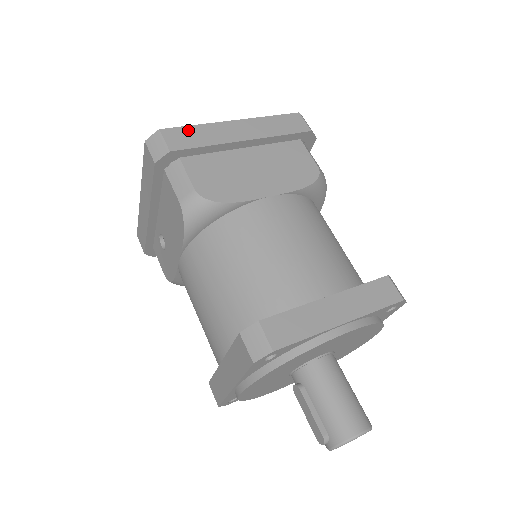
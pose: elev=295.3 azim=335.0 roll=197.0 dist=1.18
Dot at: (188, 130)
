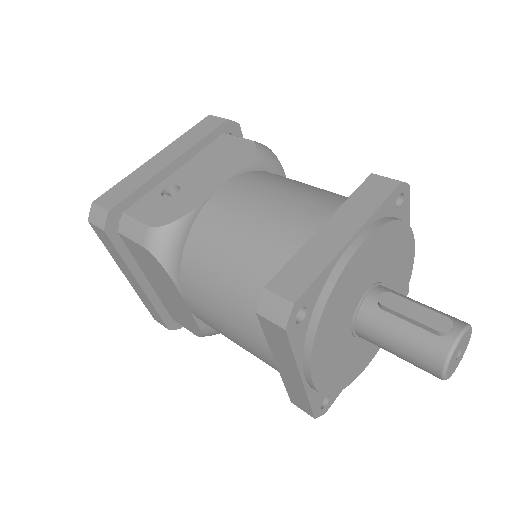
Dot at: occluded
